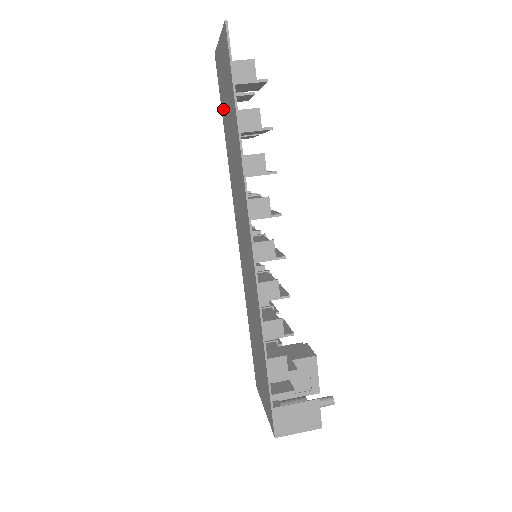
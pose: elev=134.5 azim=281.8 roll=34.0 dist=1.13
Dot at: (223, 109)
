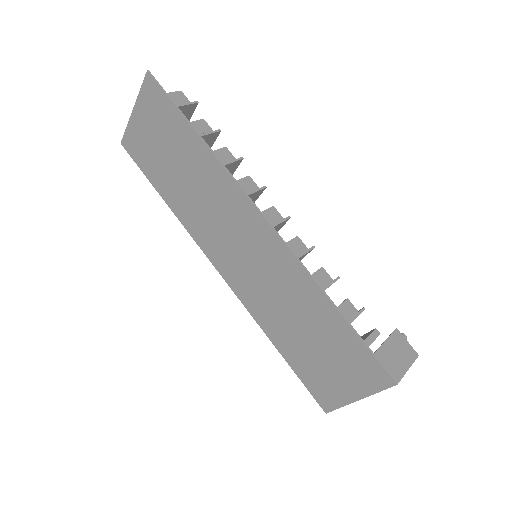
Dot at: (153, 171)
